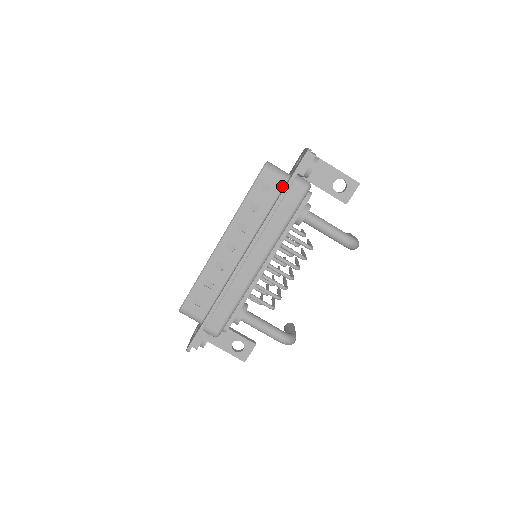
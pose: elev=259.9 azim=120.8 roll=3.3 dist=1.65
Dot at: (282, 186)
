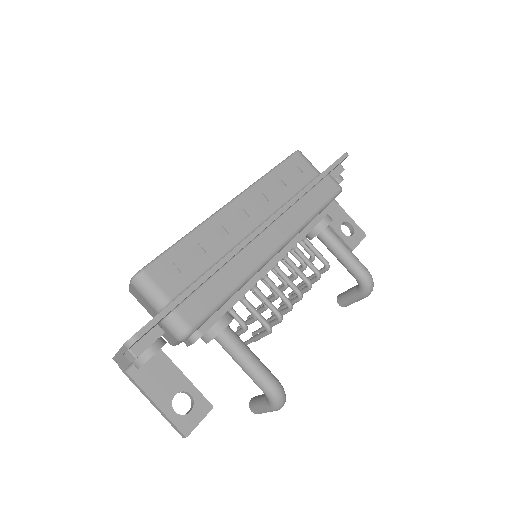
Dot at: (314, 176)
